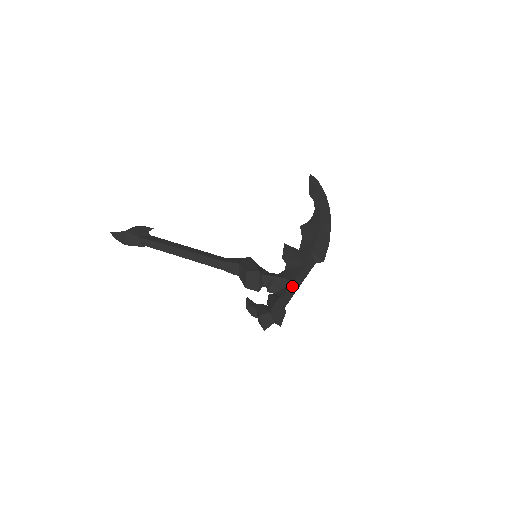
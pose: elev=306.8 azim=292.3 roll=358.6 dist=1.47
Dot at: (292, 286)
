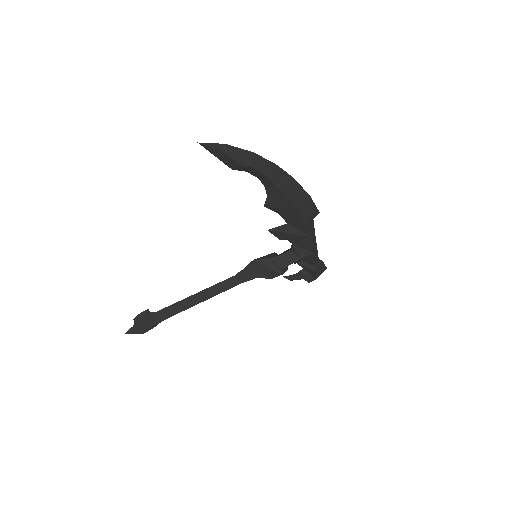
Dot at: (314, 254)
